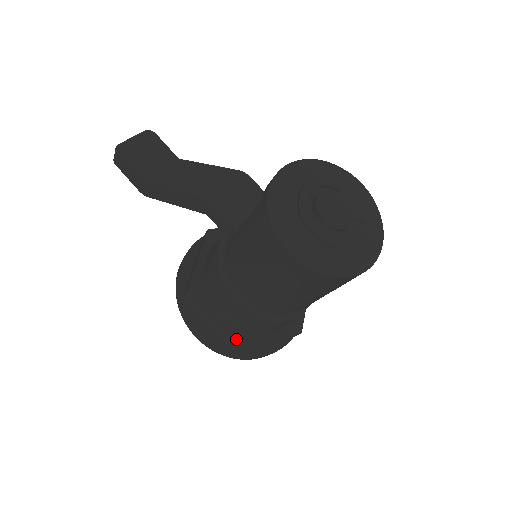
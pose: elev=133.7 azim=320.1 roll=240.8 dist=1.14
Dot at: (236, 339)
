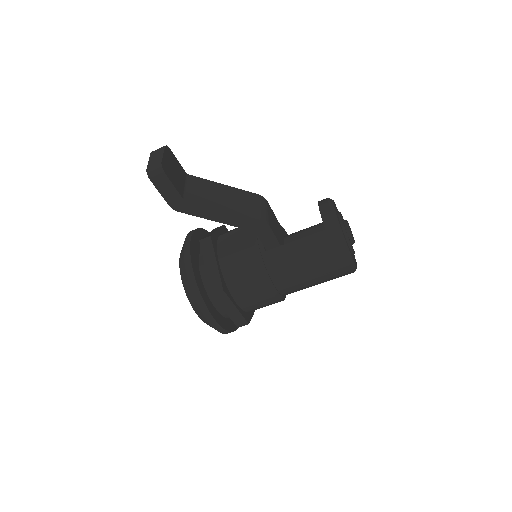
Dot at: (247, 319)
